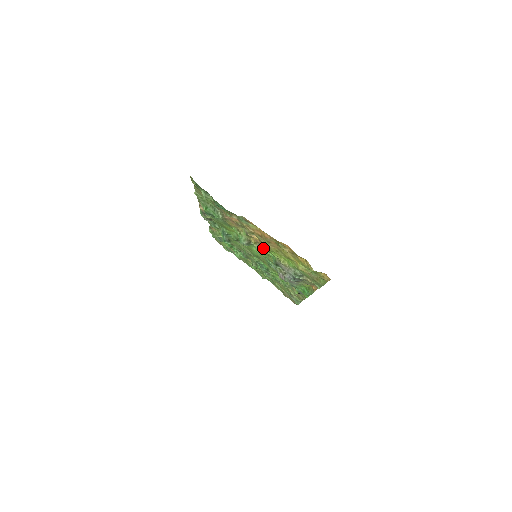
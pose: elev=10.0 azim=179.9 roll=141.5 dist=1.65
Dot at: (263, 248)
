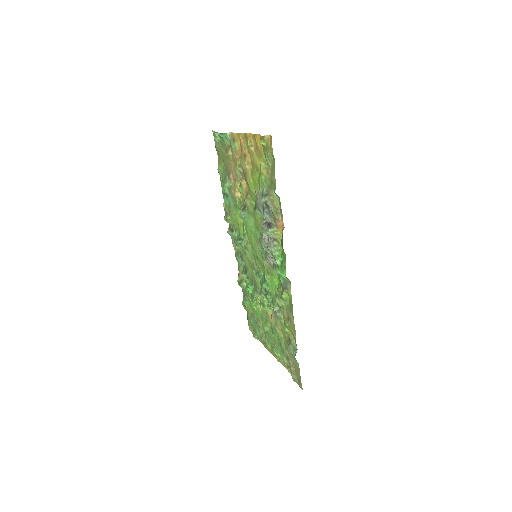
Dot at: (250, 198)
